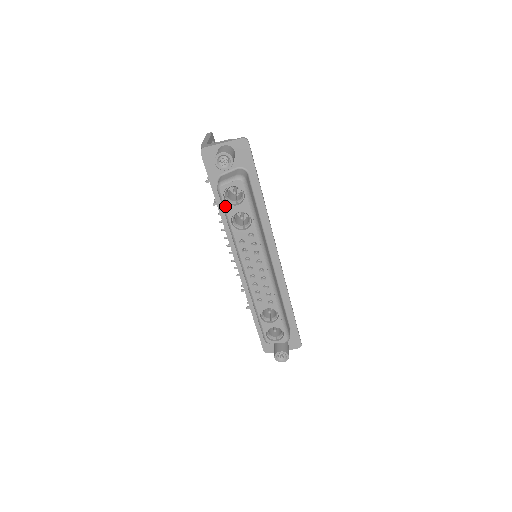
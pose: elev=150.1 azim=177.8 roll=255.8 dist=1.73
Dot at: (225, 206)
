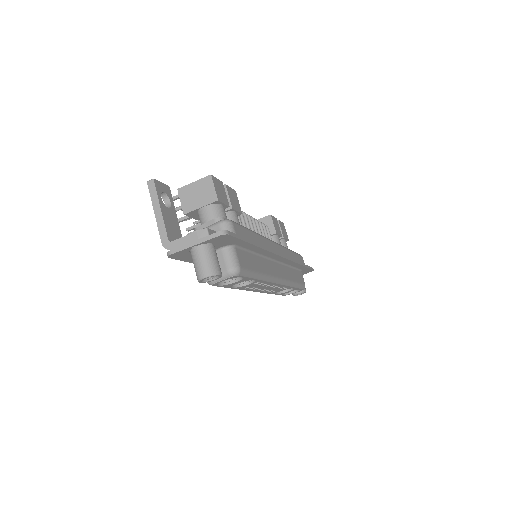
Dot at: occluded
